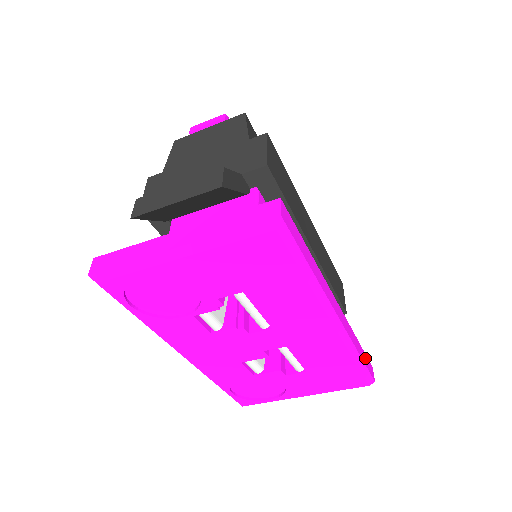
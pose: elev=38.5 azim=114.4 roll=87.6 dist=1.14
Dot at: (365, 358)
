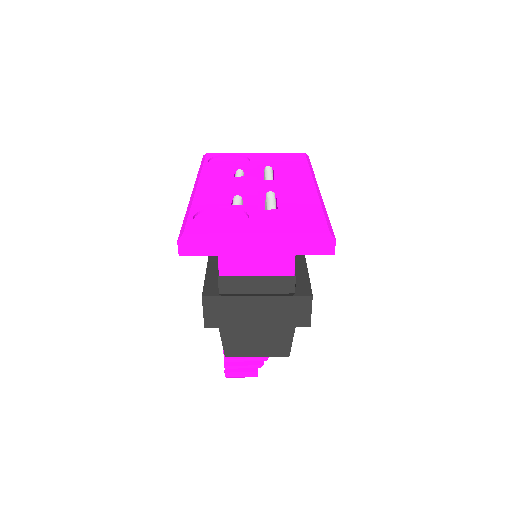
Dot at: occluded
